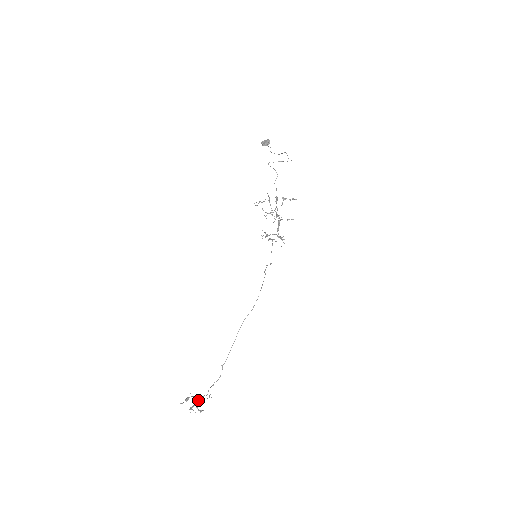
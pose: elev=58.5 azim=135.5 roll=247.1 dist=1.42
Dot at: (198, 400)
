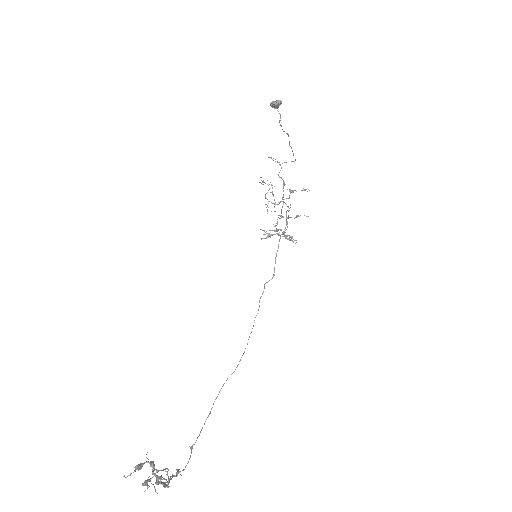
Dot at: occluded
